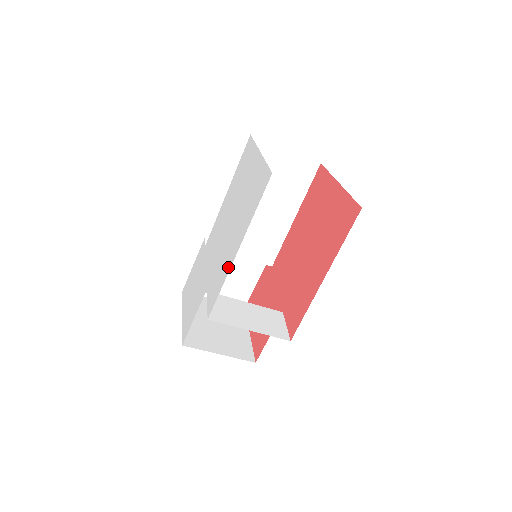
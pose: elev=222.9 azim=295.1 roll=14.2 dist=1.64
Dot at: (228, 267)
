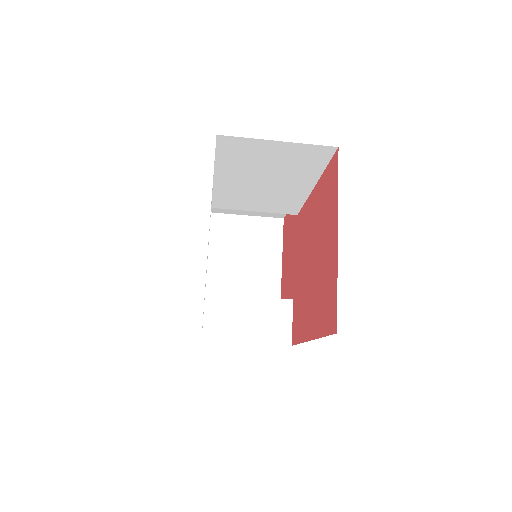
Dot at: occluded
